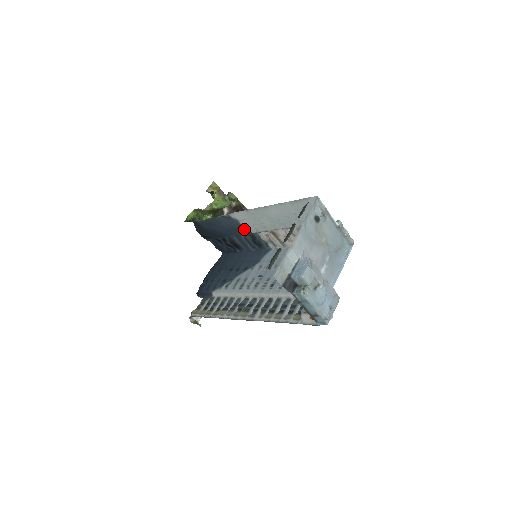
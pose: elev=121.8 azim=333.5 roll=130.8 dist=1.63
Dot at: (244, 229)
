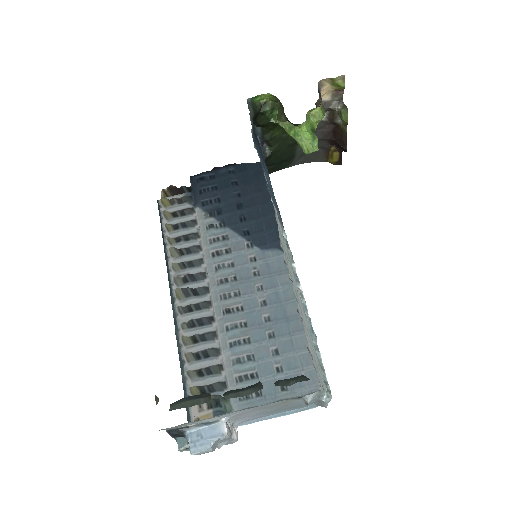
Dot at: occluded
